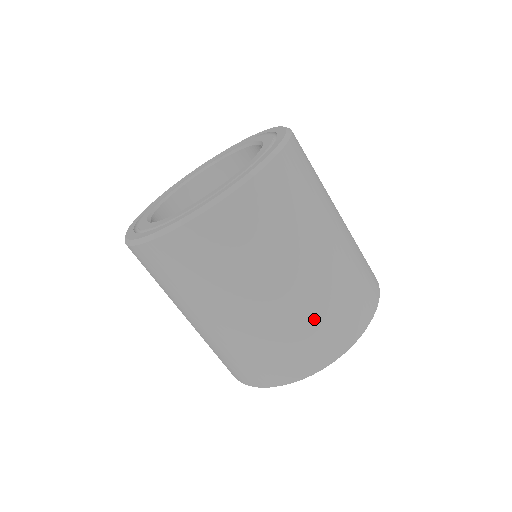
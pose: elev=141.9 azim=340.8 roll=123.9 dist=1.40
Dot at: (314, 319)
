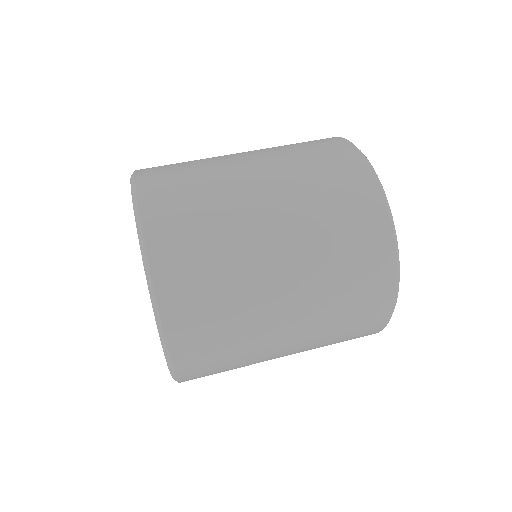
Dot at: (336, 257)
